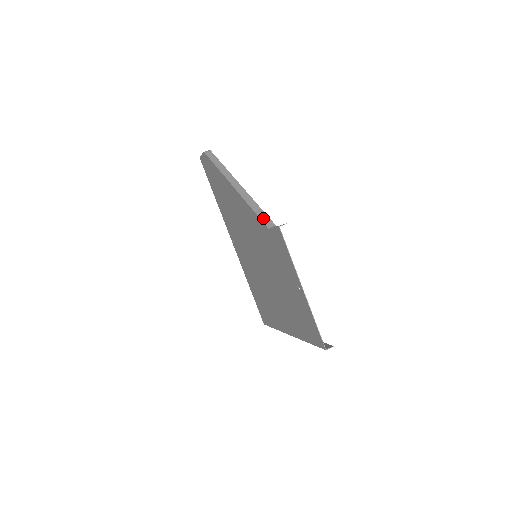
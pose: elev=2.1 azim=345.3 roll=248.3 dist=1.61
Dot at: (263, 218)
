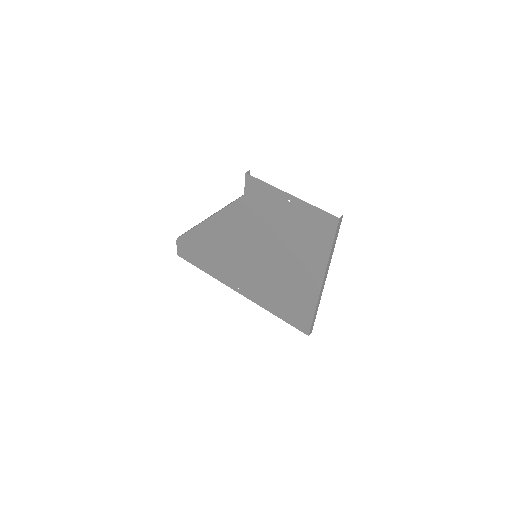
Dot at: (236, 199)
